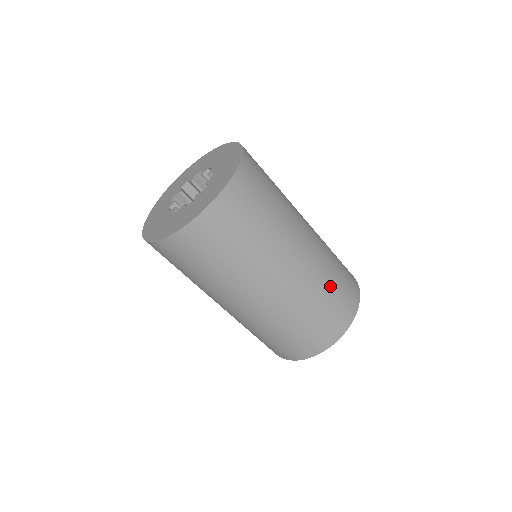
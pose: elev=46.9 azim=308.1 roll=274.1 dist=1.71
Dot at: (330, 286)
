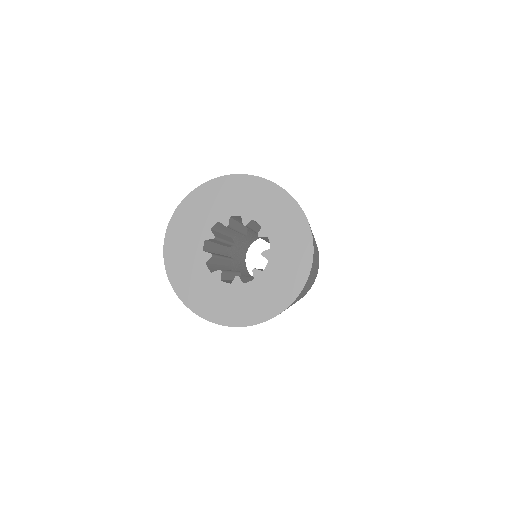
Dot at: occluded
